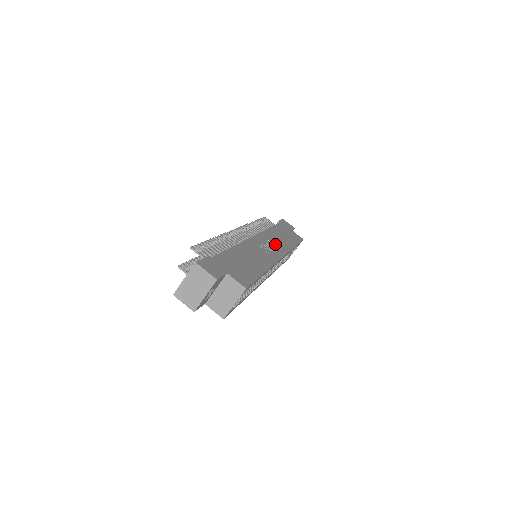
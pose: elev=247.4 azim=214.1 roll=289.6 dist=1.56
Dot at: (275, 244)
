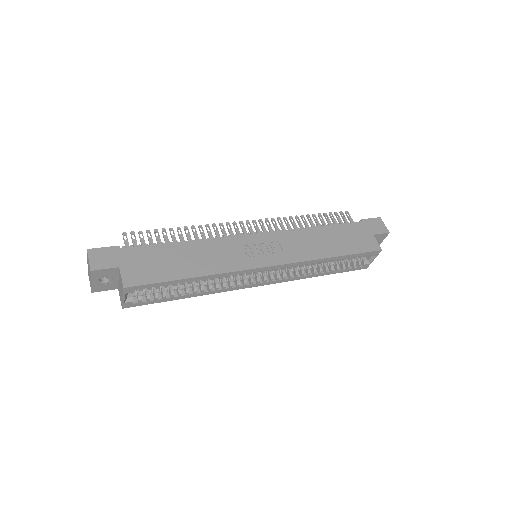
Dot at: (286, 248)
